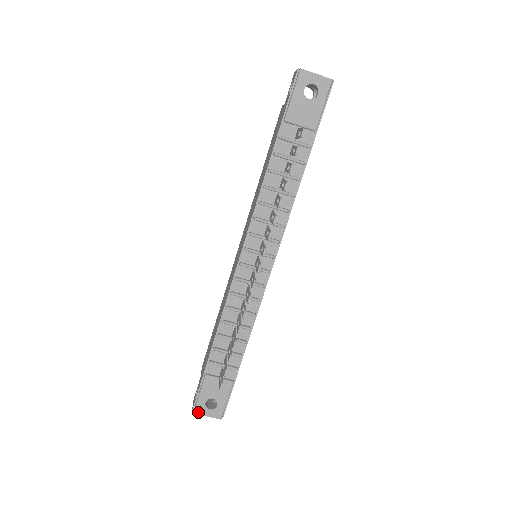
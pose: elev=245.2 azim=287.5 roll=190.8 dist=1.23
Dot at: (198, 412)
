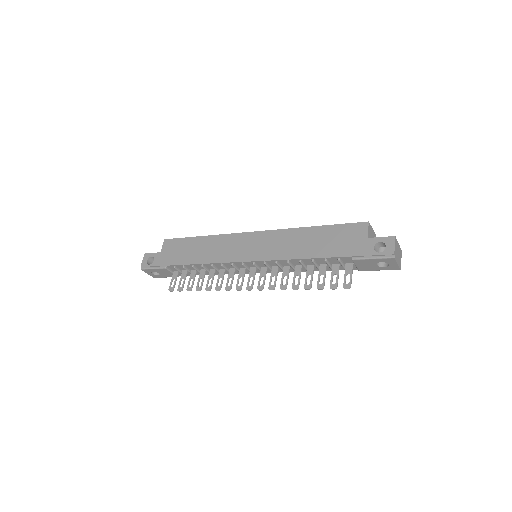
Dot at: (144, 271)
